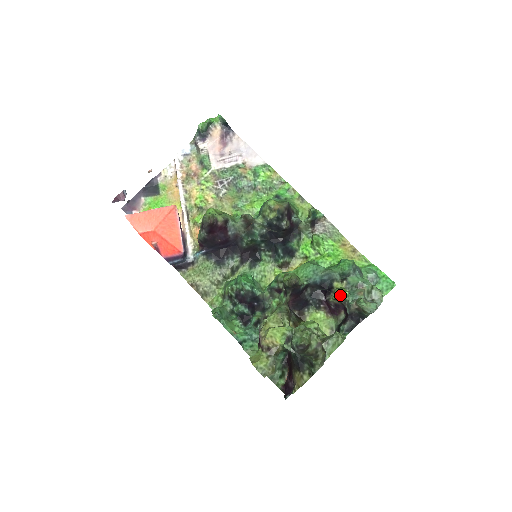
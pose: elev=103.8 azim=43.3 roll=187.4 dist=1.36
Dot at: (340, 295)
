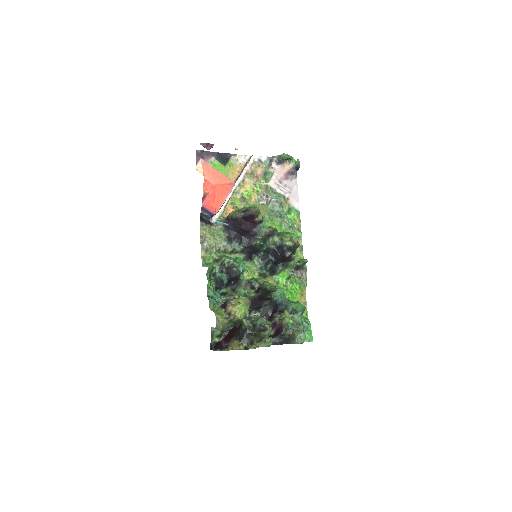
Dot at: (287, 320)
